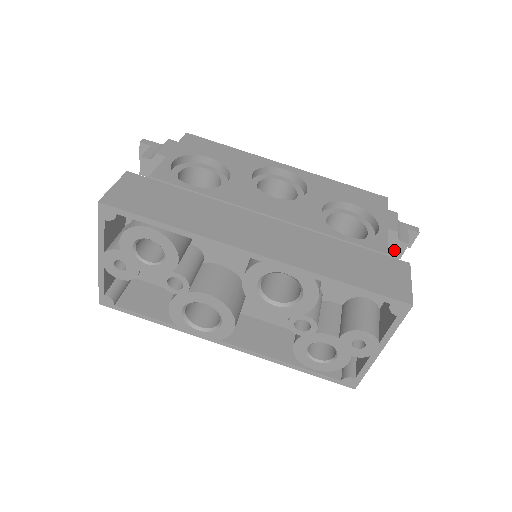
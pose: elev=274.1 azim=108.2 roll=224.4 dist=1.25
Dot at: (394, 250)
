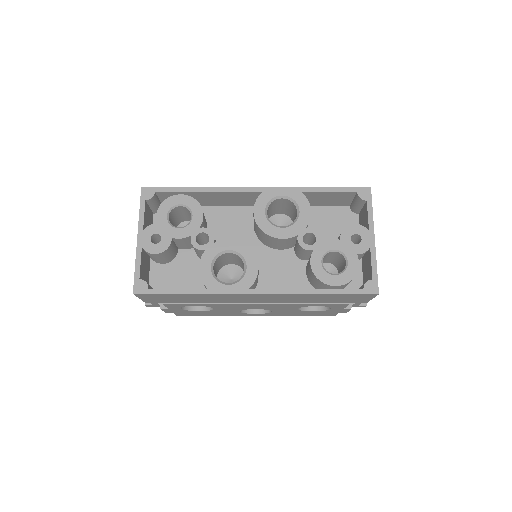
Dot at: occluded
